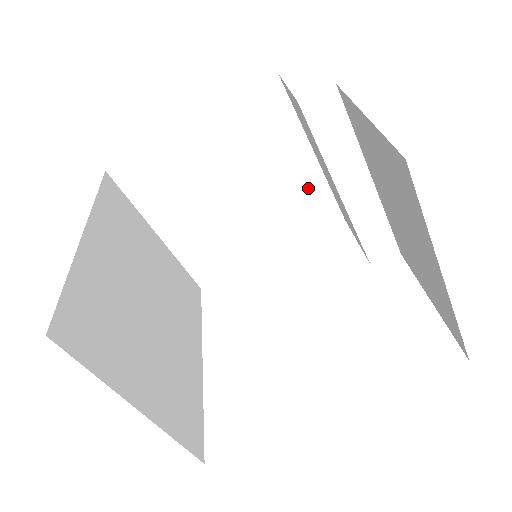
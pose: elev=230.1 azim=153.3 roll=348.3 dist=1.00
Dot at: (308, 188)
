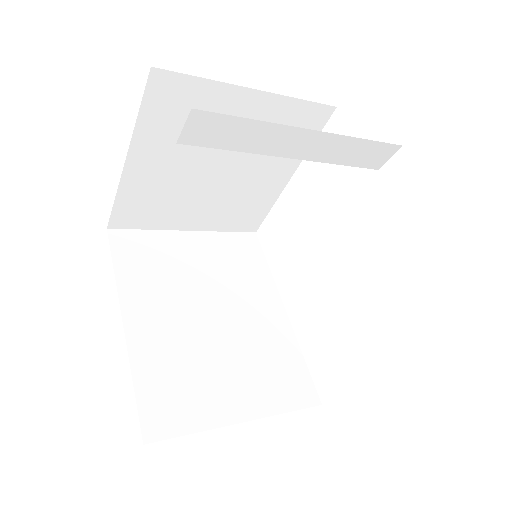
Dot at: (275, 115)
